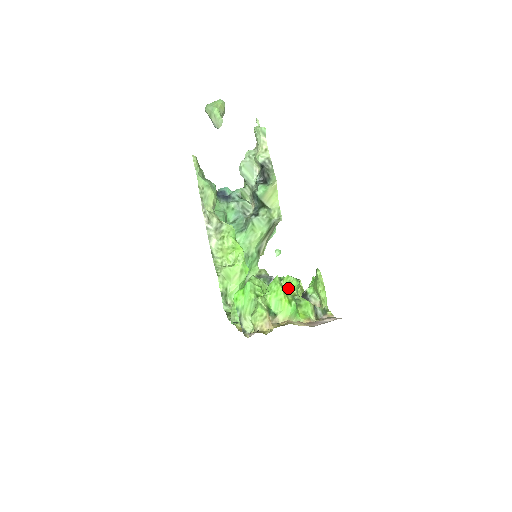
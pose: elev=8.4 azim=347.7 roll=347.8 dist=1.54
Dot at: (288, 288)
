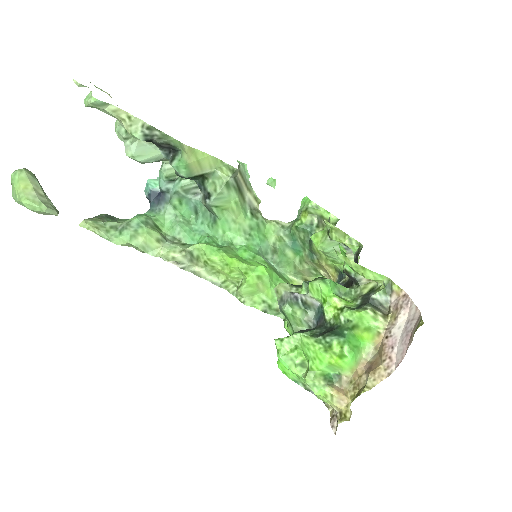
Dot at: (323, 303)
